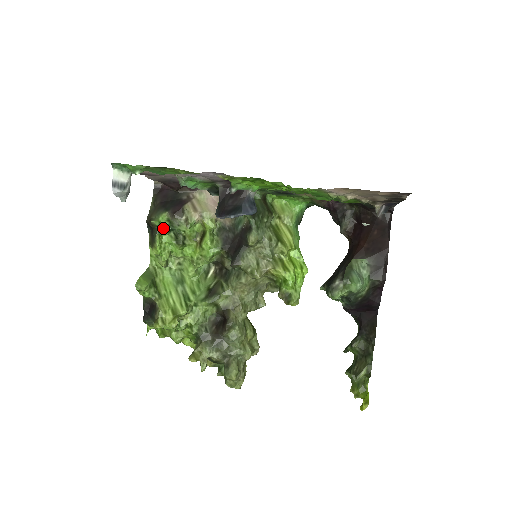
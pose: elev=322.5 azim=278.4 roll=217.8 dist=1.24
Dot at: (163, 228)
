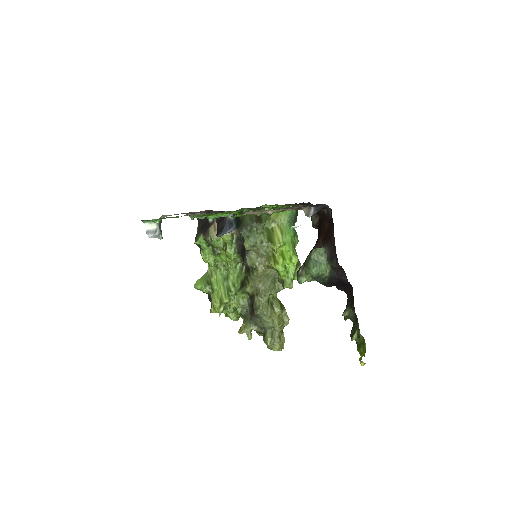
Dot at: (203, 245)
